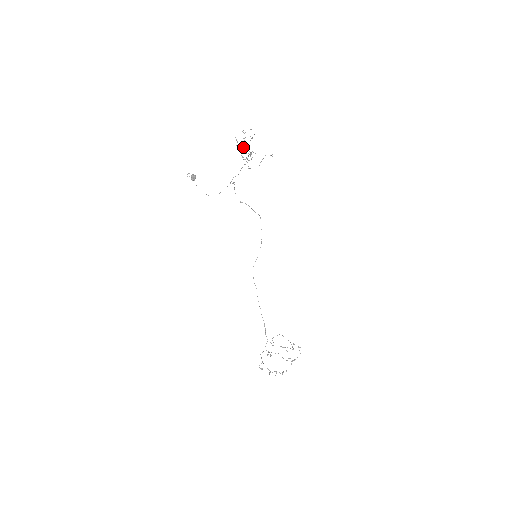
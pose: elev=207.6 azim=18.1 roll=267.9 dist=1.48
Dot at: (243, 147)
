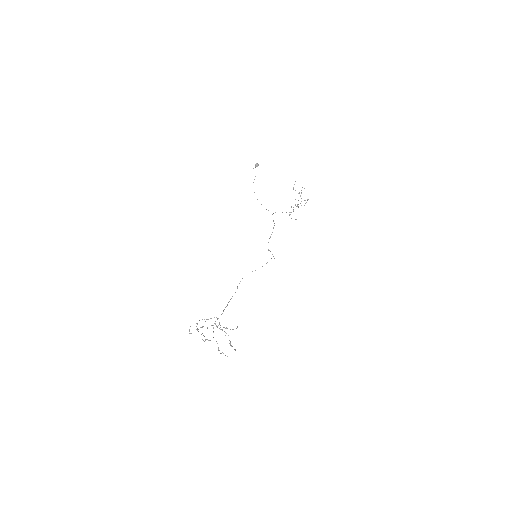
Dot at: occluded
